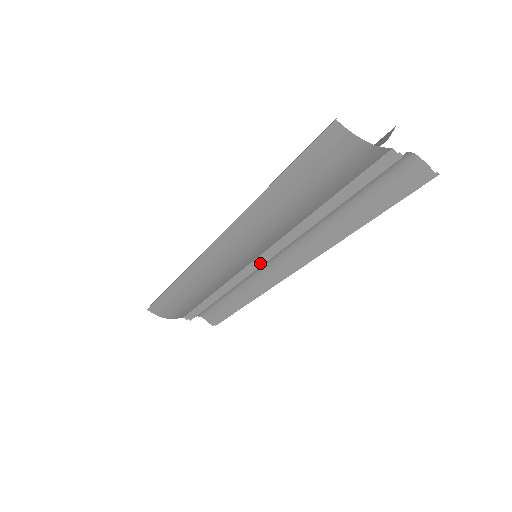
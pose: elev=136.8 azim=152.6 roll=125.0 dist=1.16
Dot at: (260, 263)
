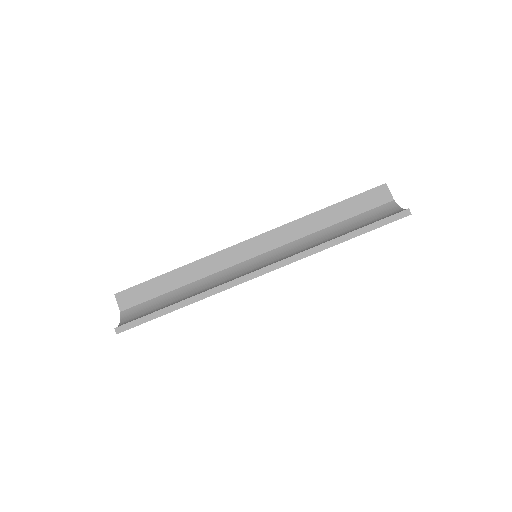
Dot at: occluded
